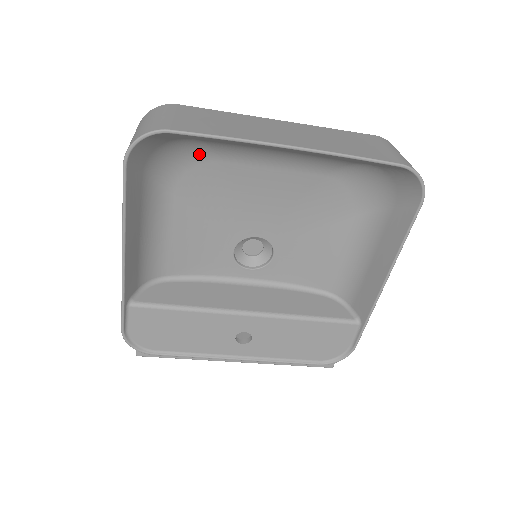
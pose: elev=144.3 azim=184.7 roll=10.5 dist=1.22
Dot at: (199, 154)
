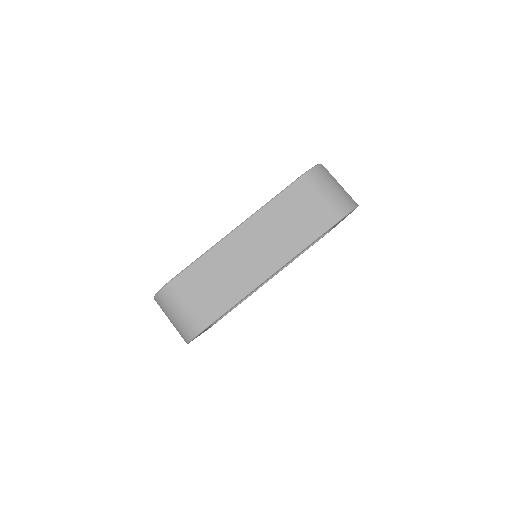
Dot at: occluded
